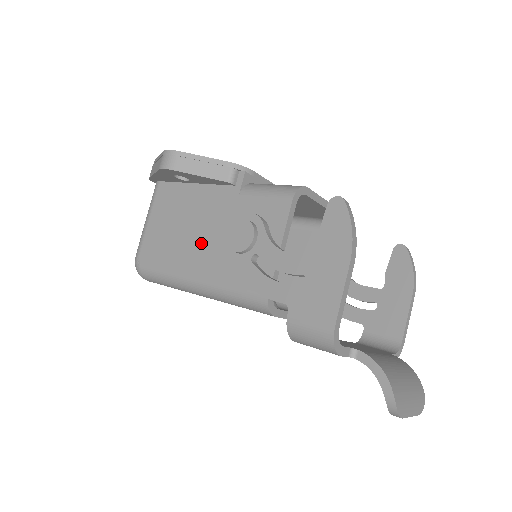
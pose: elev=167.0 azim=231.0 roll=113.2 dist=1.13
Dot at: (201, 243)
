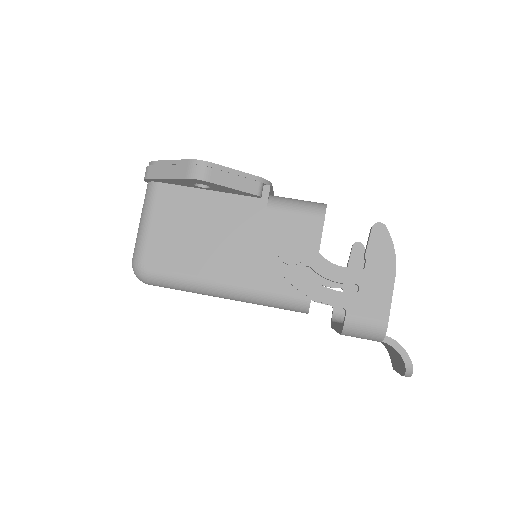
Dot at: (228, 251)
